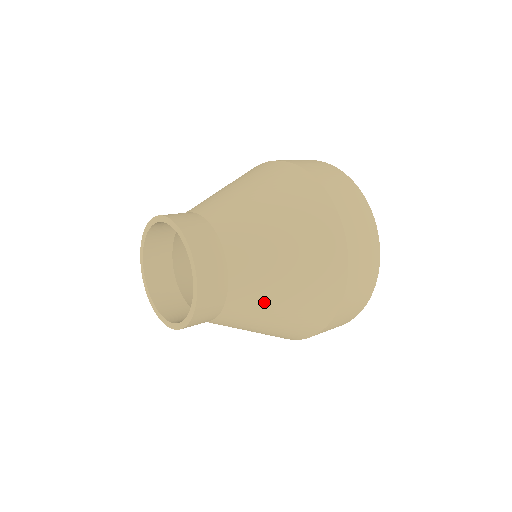
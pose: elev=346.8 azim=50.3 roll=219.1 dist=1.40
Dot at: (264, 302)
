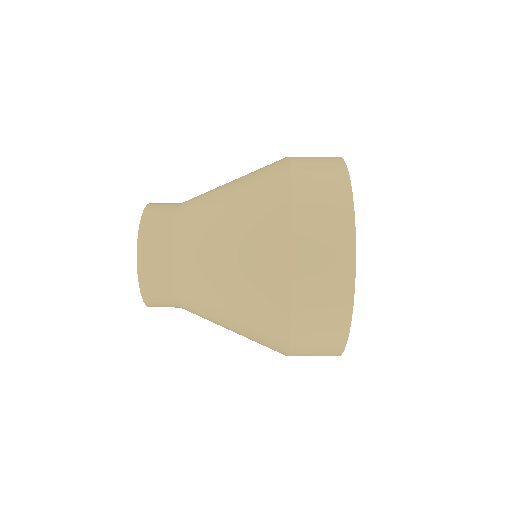
Dot at: (207, 256)
